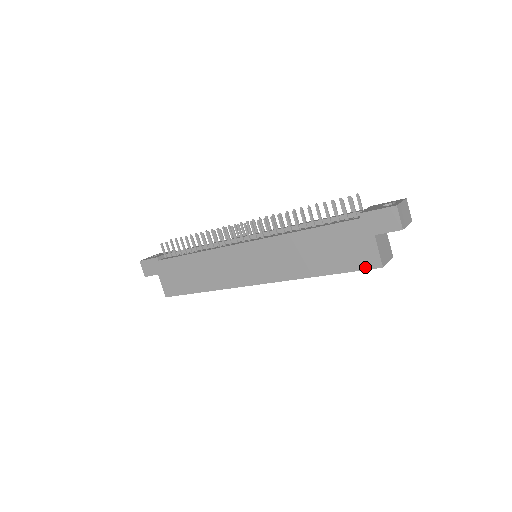
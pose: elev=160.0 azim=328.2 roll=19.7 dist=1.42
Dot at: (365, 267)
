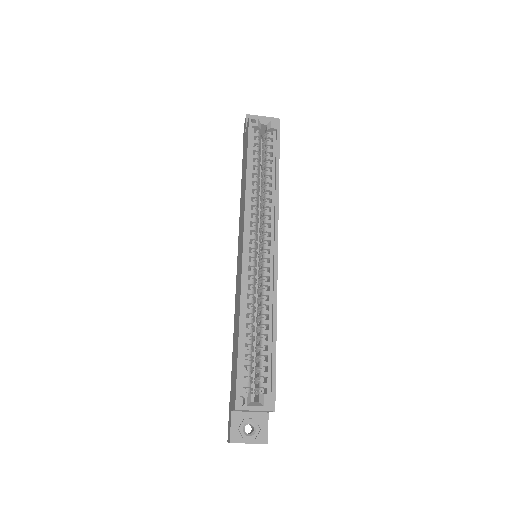
Dot at: (248, 130)
